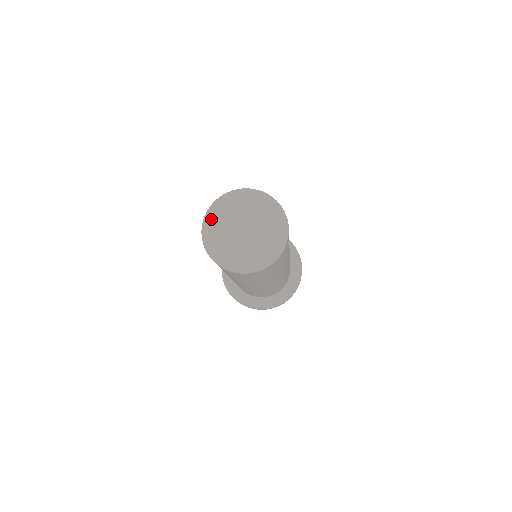
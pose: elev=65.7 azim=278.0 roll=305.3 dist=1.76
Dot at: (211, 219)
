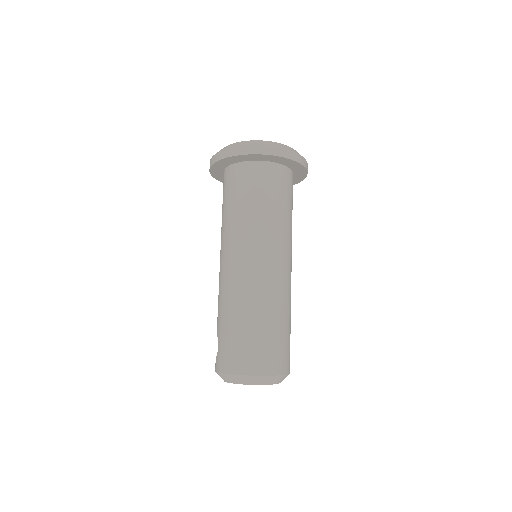
Dot at: occluded
